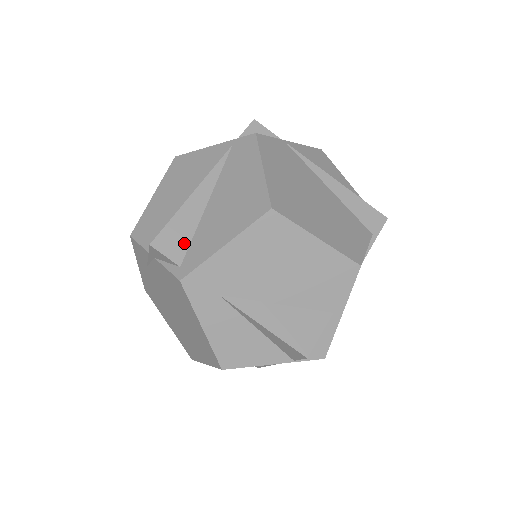
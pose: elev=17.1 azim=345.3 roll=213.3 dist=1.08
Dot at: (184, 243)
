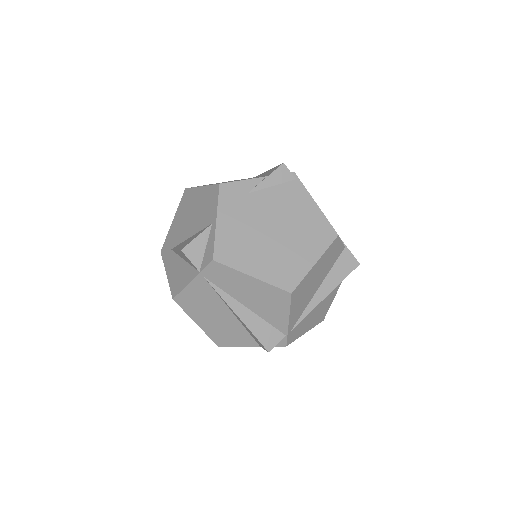
Dot at: occluded
